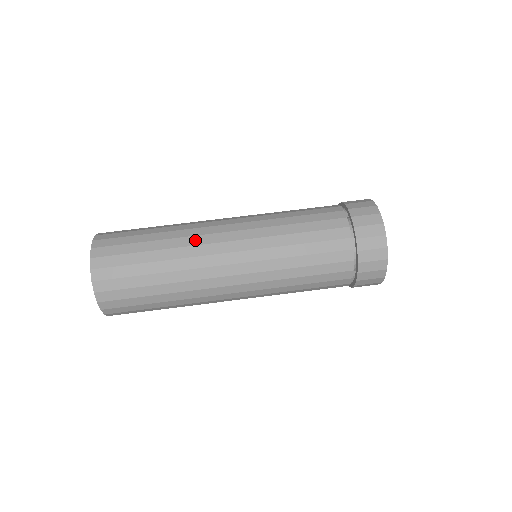
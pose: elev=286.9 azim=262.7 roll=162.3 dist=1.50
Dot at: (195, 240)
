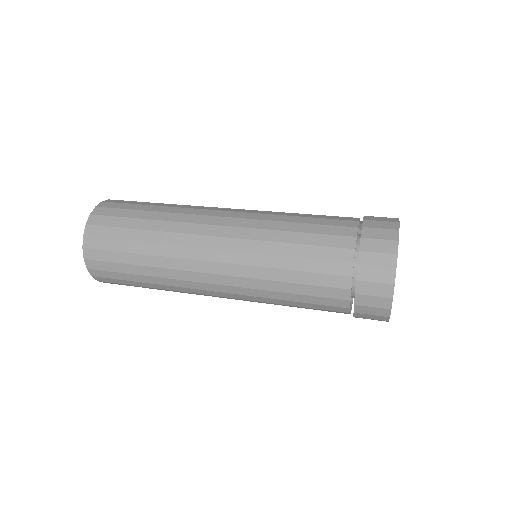
Dot at: (189, 218)
